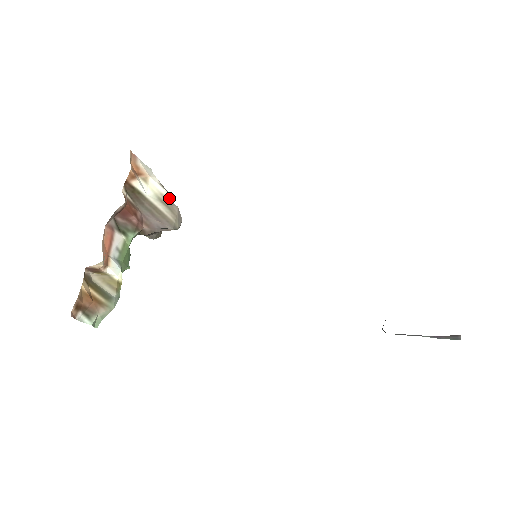
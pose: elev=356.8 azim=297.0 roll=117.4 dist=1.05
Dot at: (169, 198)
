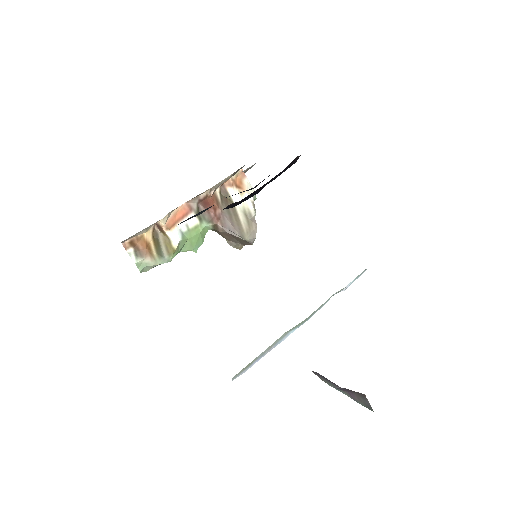
Dot at: (253, 215)
